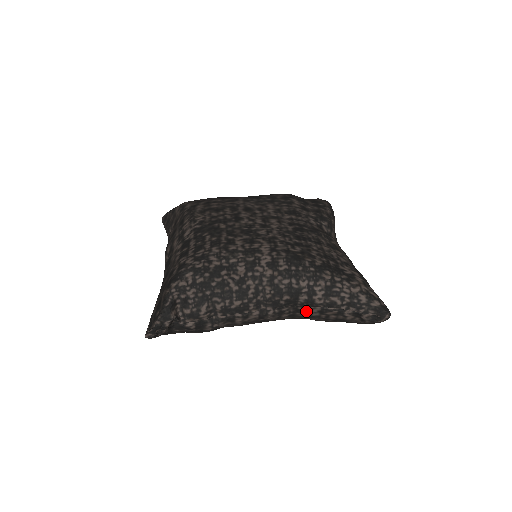
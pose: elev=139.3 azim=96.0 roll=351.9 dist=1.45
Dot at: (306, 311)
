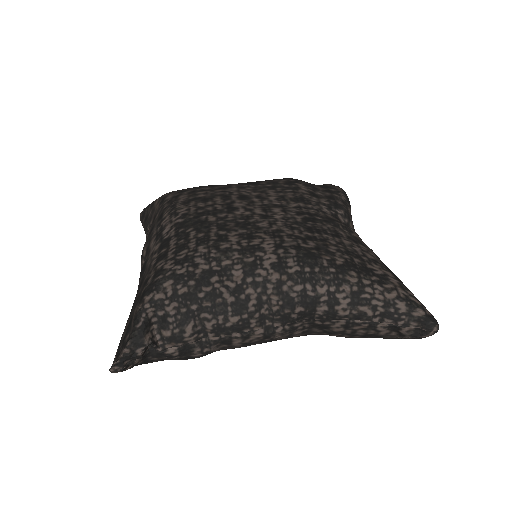
Dot at: (326, 326)
